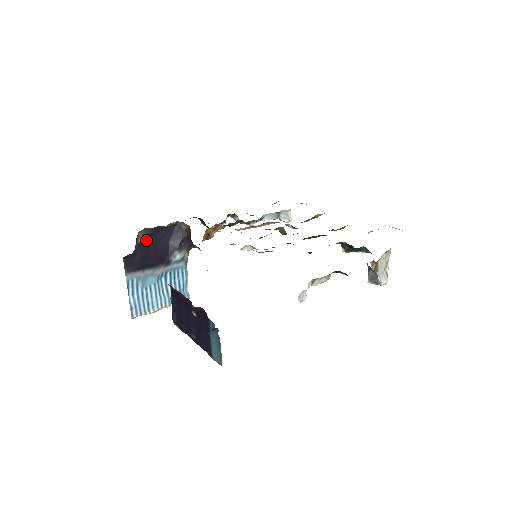
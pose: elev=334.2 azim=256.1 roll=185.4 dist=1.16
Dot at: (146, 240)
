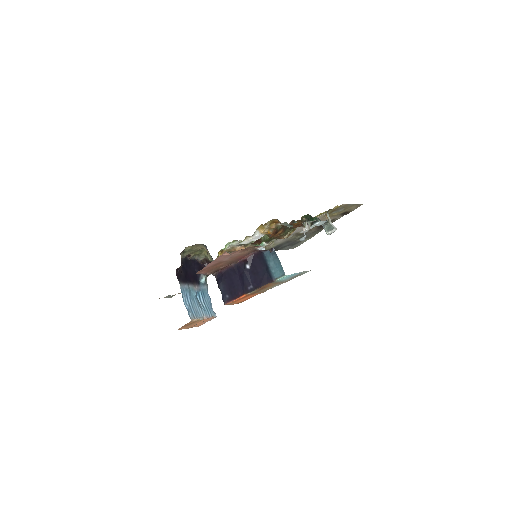
Dot at: (183, 264)
